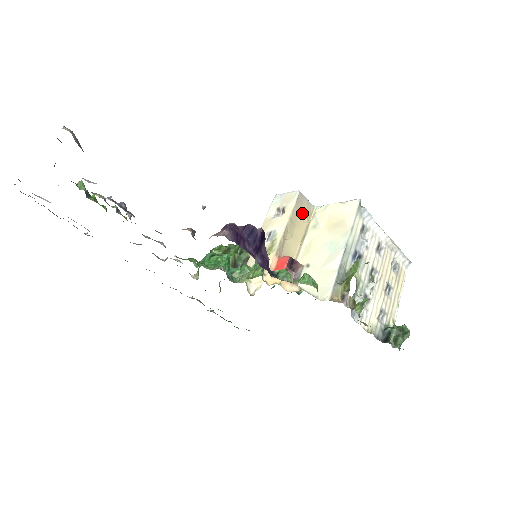
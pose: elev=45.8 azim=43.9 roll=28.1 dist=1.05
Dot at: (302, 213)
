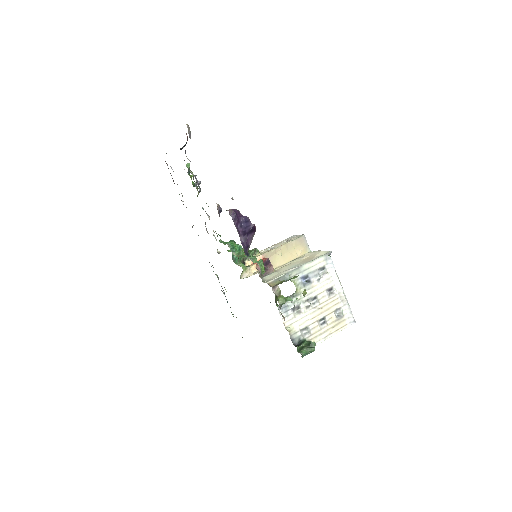
Dot at: (298, 248)
